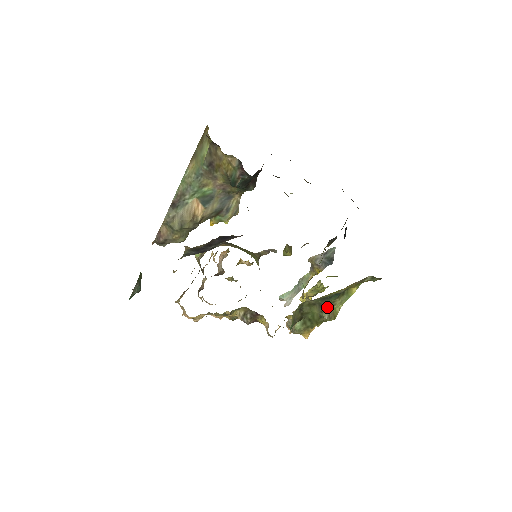
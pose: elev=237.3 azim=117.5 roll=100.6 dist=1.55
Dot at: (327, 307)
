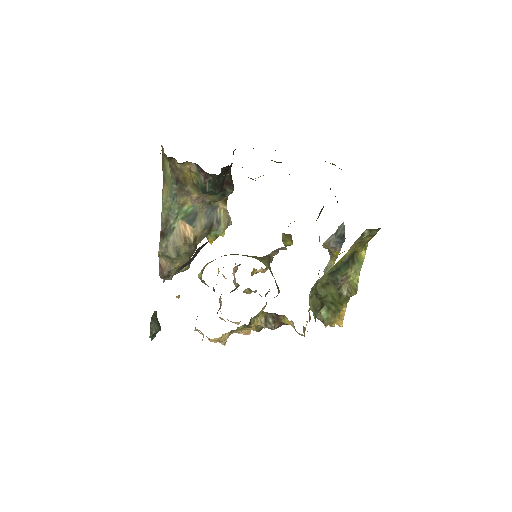
Dot at: (341, 282)
